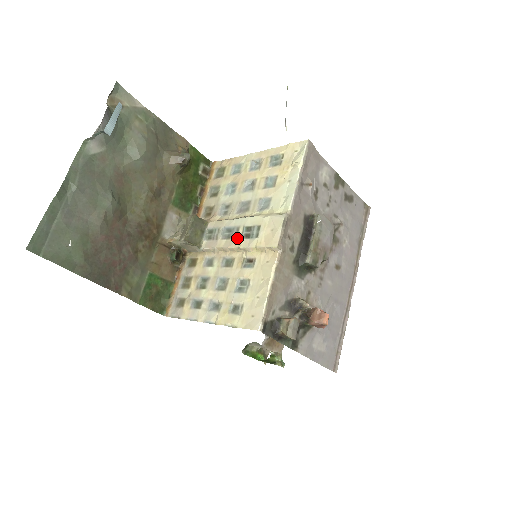
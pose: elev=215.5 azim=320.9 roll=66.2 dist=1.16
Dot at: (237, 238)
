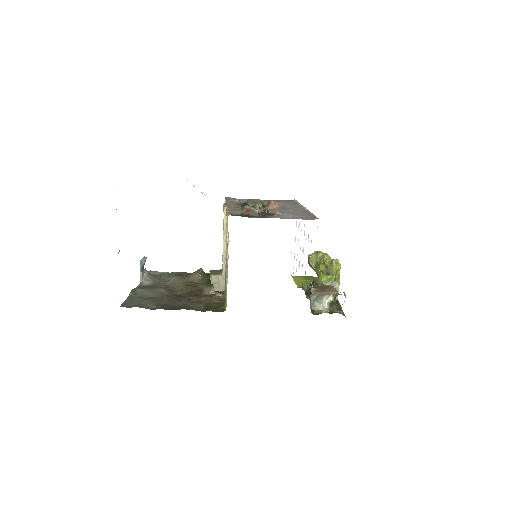
Dot at: occluded
